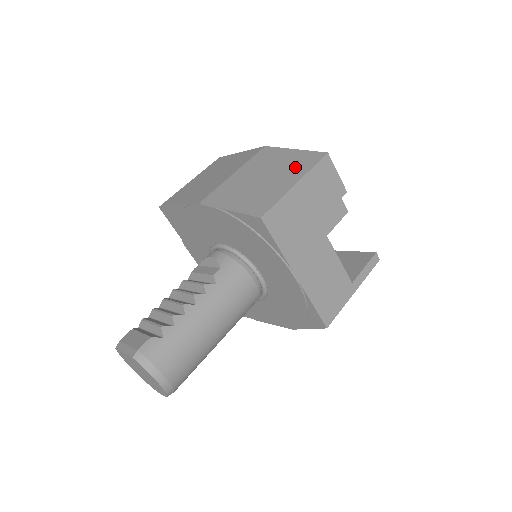
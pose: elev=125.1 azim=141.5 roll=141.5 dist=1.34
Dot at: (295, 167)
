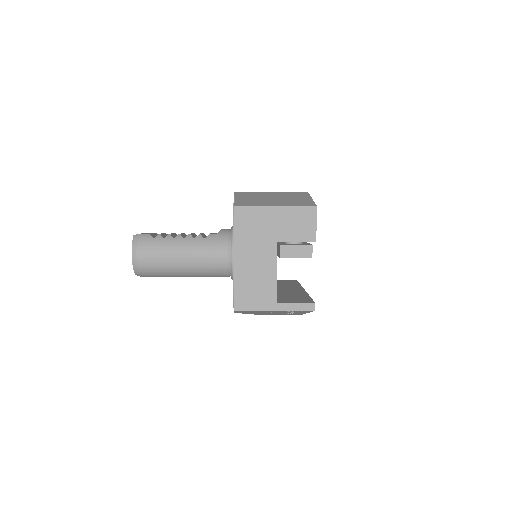
Dot at: (292, 202)
